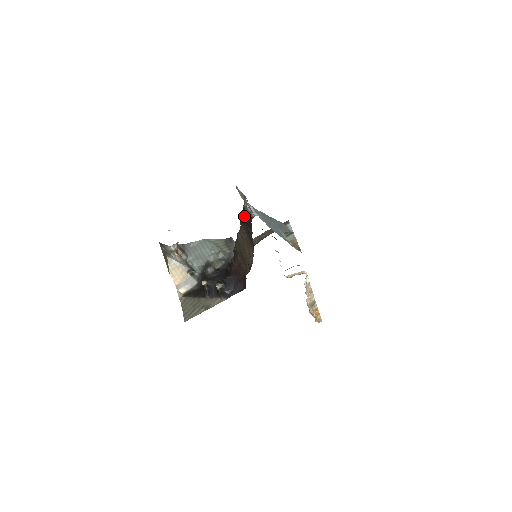
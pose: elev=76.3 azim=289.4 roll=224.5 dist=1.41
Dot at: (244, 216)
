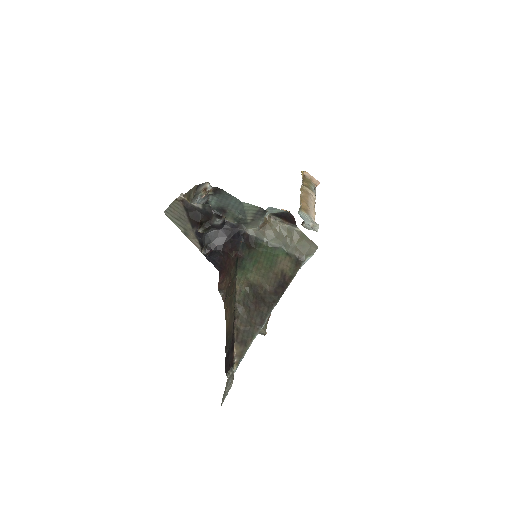
Dot at: (231, 354)
